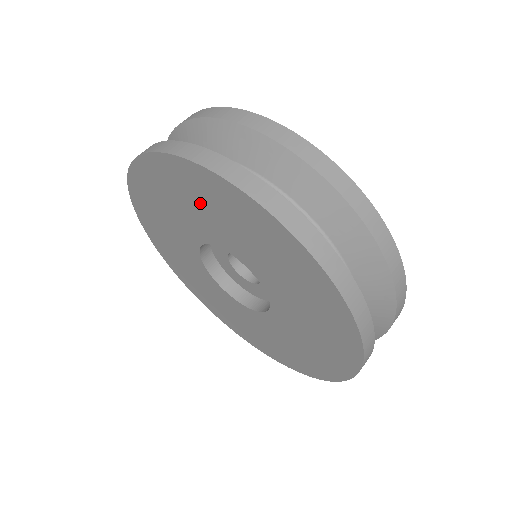
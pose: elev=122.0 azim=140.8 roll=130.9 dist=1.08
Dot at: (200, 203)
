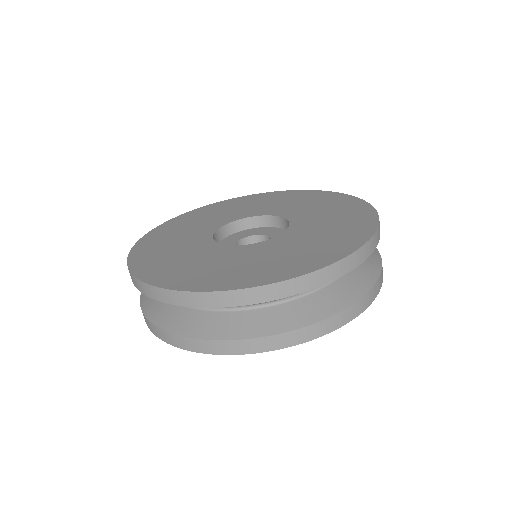
Dot at: occluded
